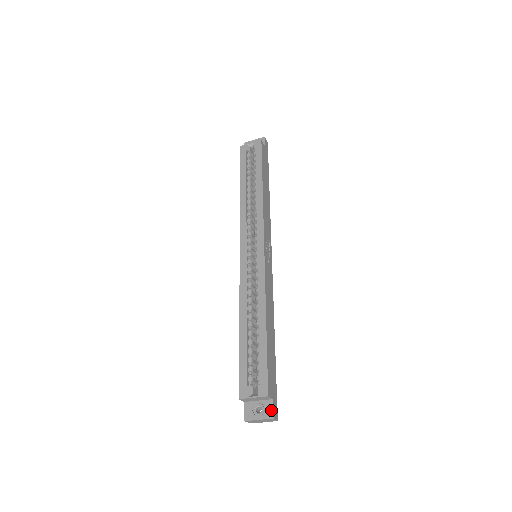
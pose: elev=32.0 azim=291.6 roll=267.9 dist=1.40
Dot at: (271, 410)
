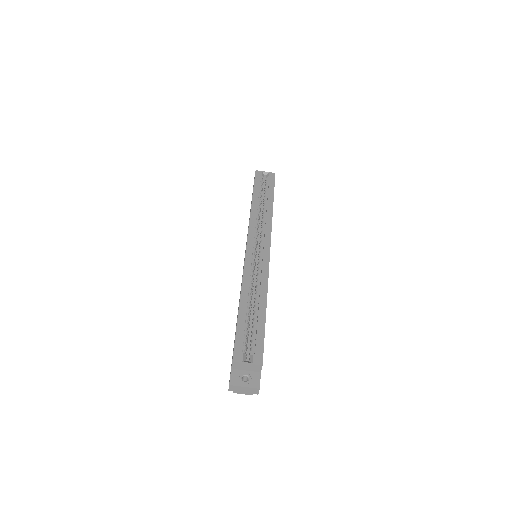
Dot at: (258, 381)
